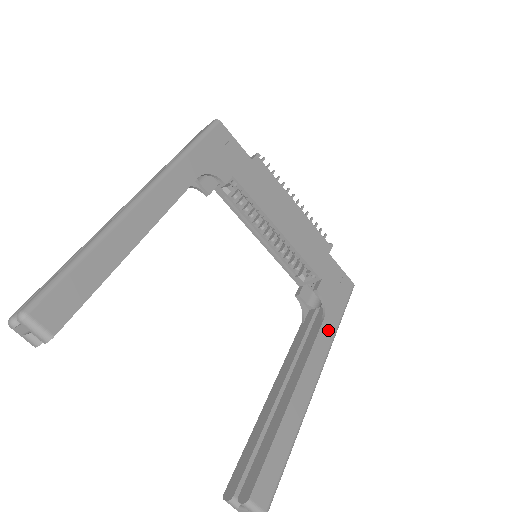
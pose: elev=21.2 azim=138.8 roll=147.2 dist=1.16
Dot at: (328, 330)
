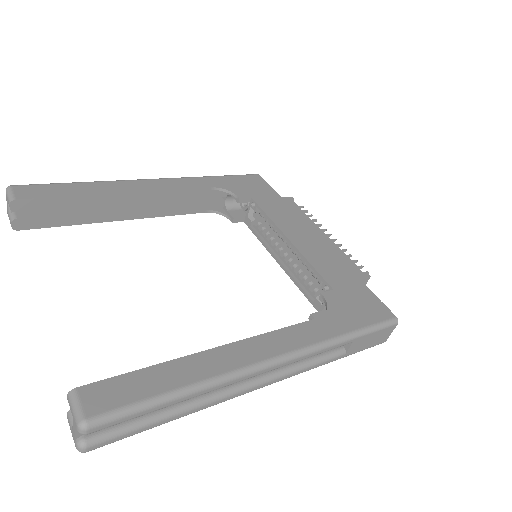
Dot at: (321, 329)
